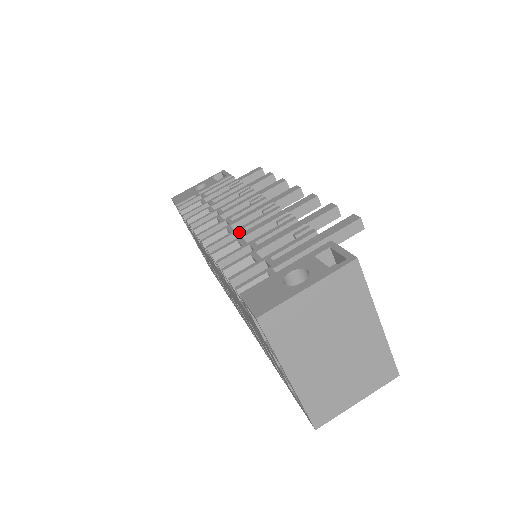
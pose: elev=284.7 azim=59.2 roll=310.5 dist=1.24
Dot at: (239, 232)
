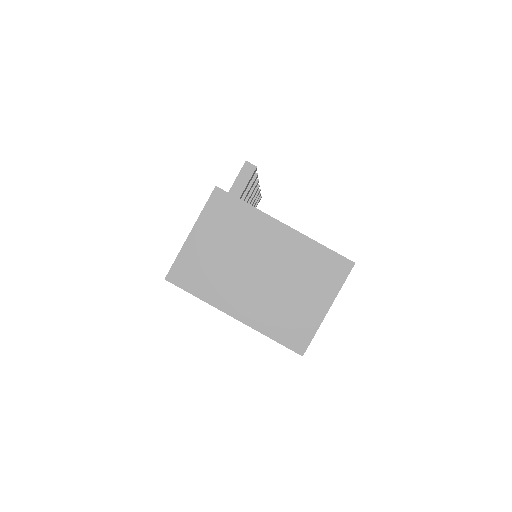
Dot at: occluded
